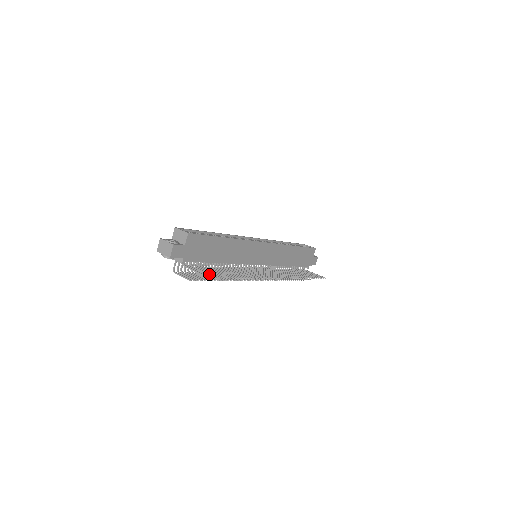
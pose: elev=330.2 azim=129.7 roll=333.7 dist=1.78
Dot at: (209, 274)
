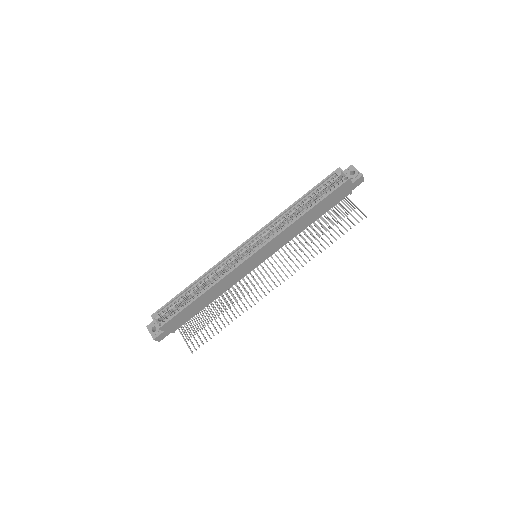
Dot at: occluded
